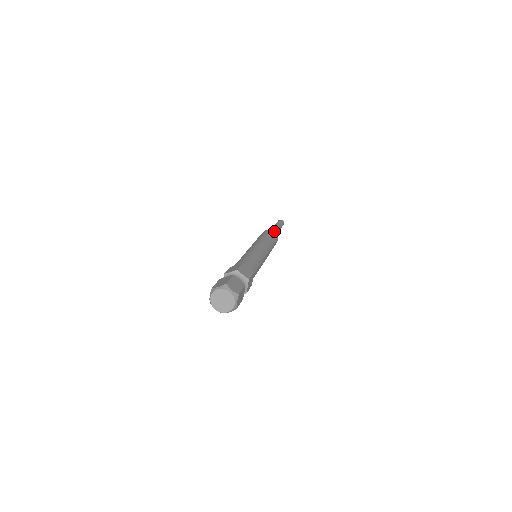
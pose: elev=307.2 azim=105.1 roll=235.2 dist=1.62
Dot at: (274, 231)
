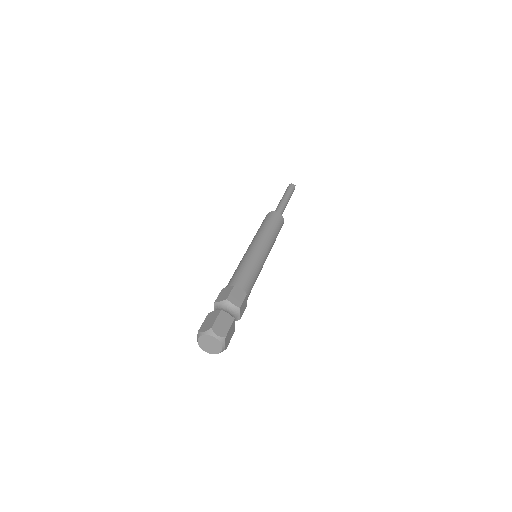
Dot at: (281, 207)
